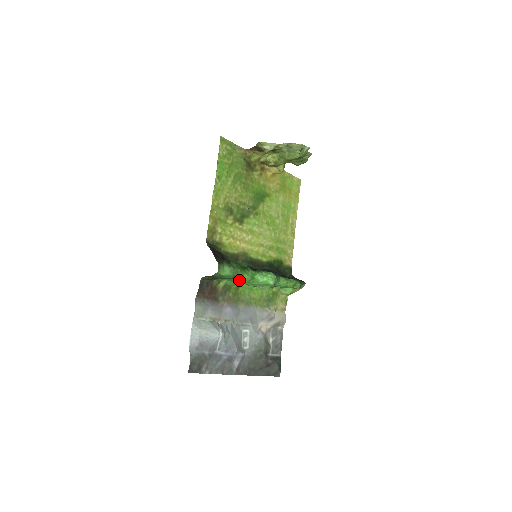
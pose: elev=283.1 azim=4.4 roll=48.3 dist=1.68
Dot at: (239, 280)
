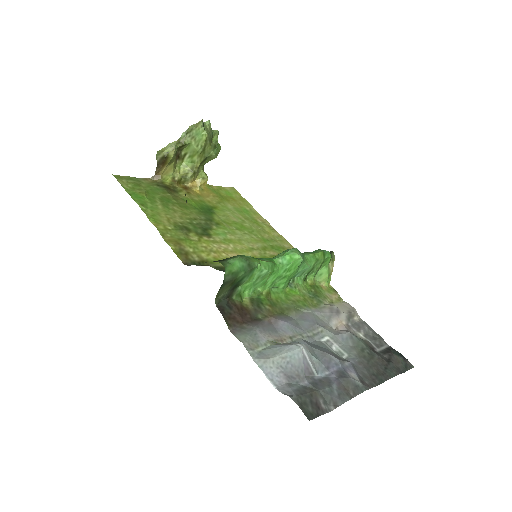
Dot at: (260, 274)
